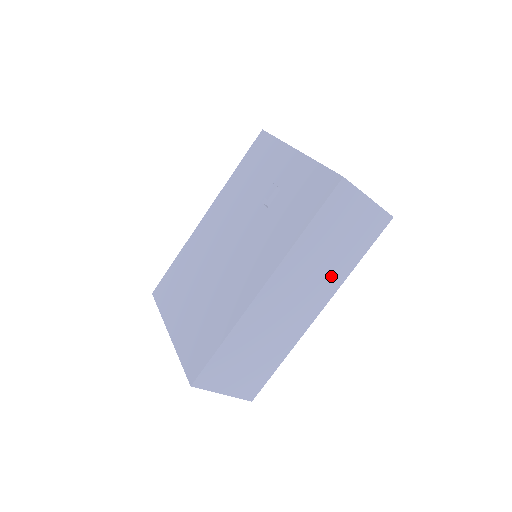
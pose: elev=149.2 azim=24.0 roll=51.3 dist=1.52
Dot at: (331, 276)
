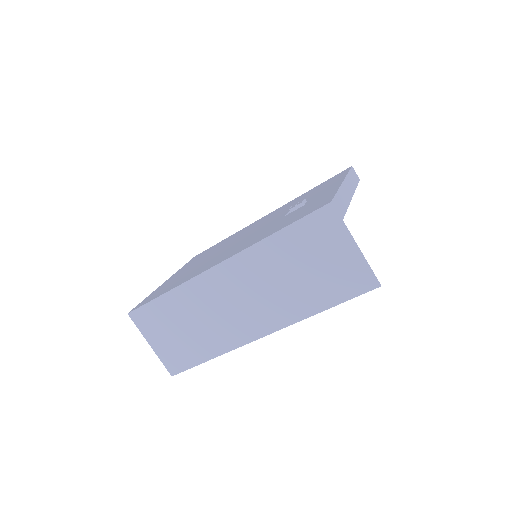
Dot at: (288, 304)
